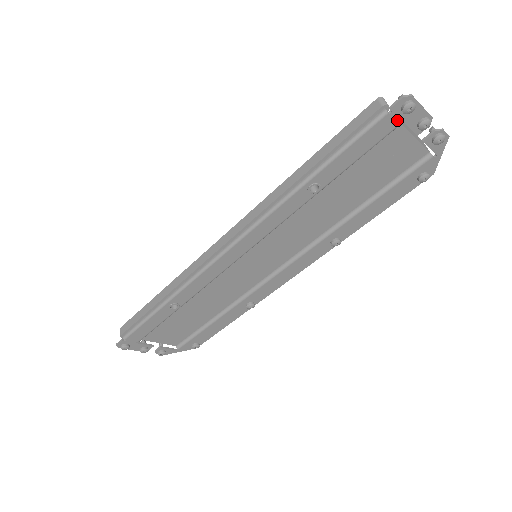
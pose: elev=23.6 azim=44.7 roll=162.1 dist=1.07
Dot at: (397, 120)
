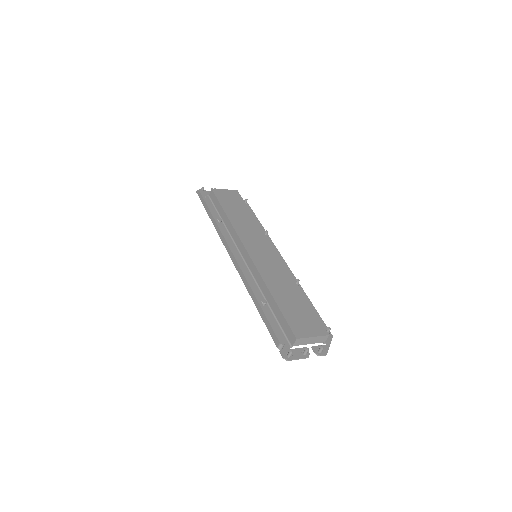
Dot at: (288, 349)
